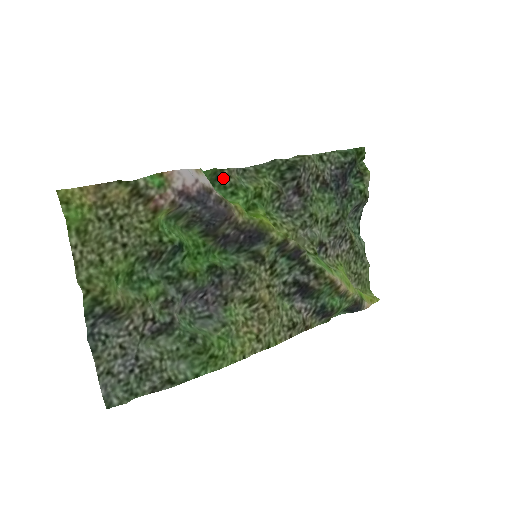
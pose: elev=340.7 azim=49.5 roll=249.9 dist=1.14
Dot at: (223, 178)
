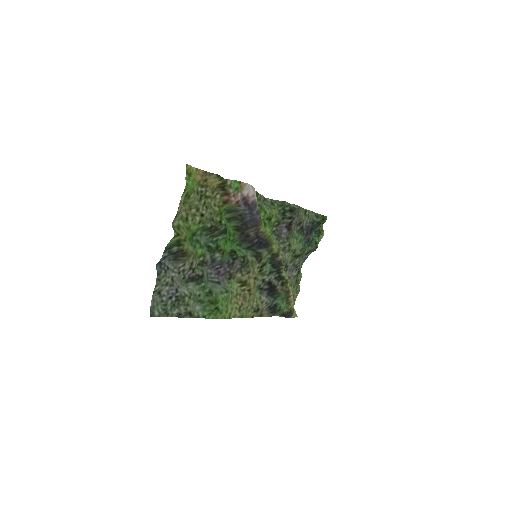
Dot at: (257, 199)
